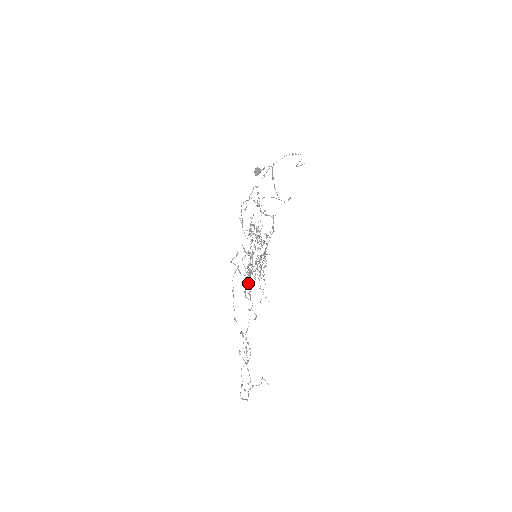
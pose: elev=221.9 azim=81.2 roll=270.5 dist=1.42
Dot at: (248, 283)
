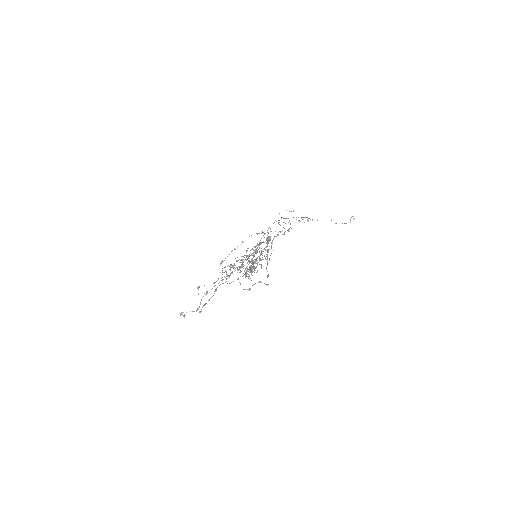
Dot at: (224, 272)
